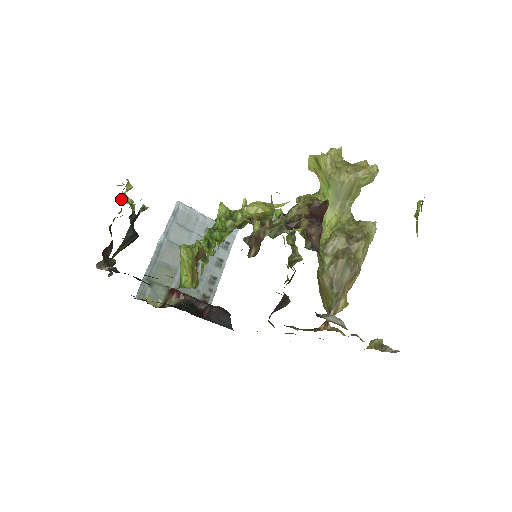
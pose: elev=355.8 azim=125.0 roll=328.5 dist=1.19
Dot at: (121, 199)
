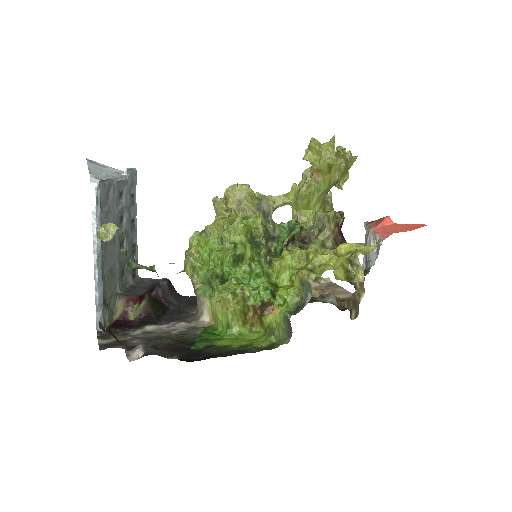
Dot at: occluded
